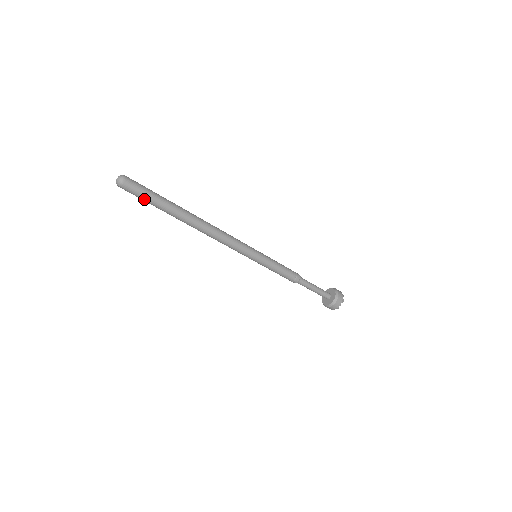
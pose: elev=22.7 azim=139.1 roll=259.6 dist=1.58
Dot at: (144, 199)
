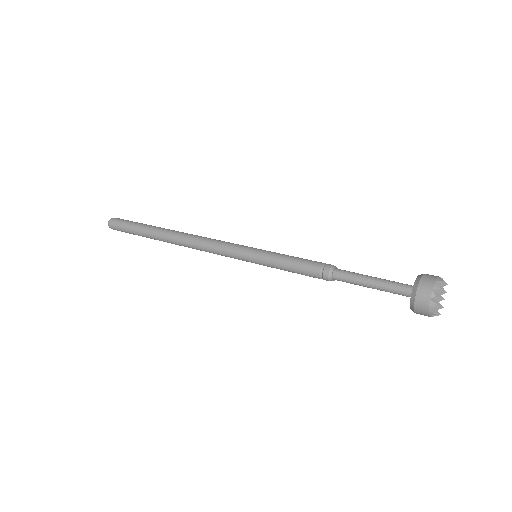
Dot at: (127, 231)
